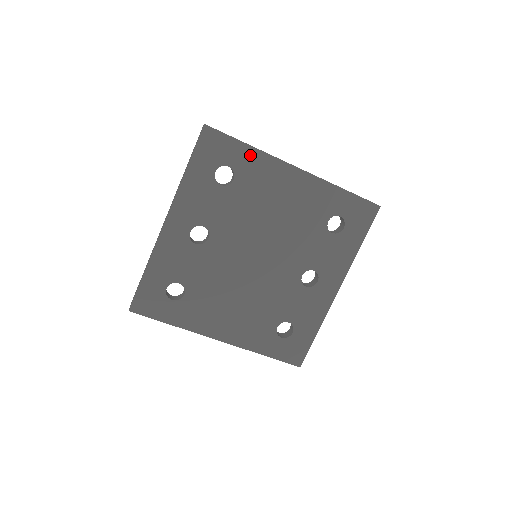
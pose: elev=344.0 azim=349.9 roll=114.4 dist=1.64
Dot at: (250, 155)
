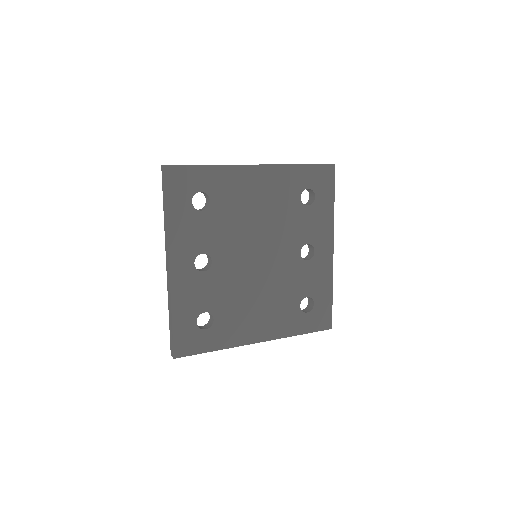
Dot at: (214, 173)
